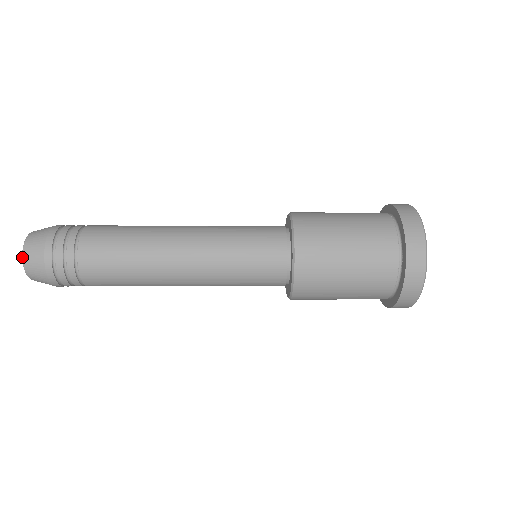
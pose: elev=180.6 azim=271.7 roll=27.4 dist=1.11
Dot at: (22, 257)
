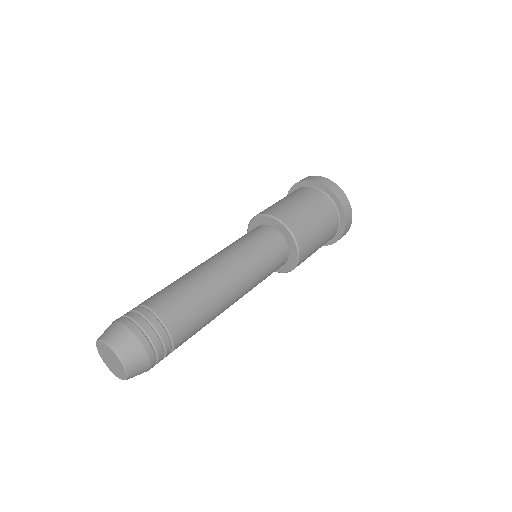
Dot at: (121, 361)
